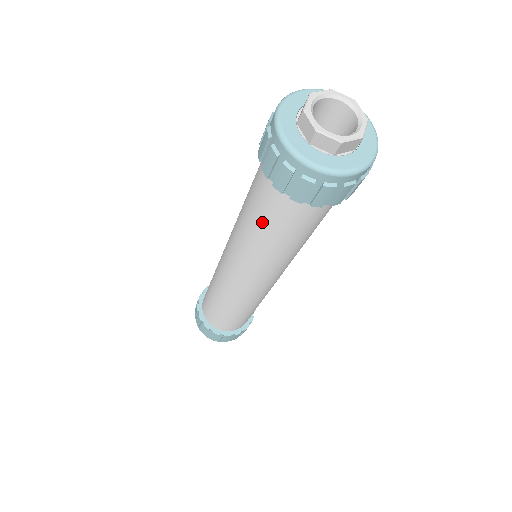
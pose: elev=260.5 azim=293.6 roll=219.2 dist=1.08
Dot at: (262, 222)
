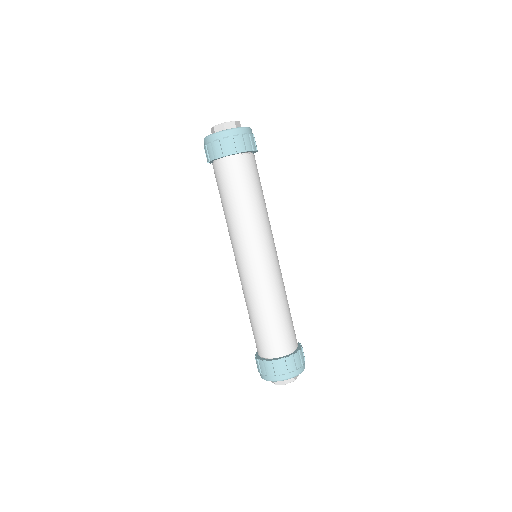
Dot at: (238, 191)
